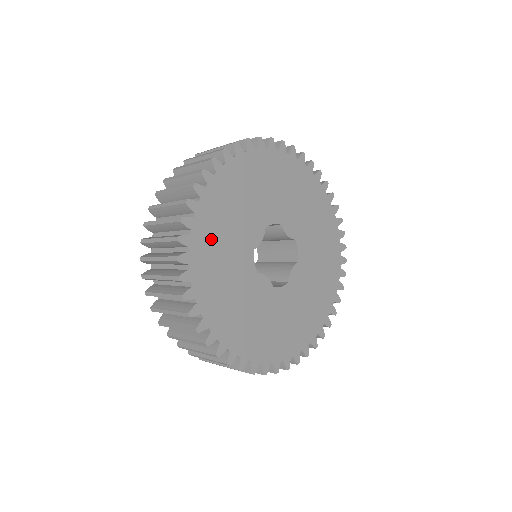
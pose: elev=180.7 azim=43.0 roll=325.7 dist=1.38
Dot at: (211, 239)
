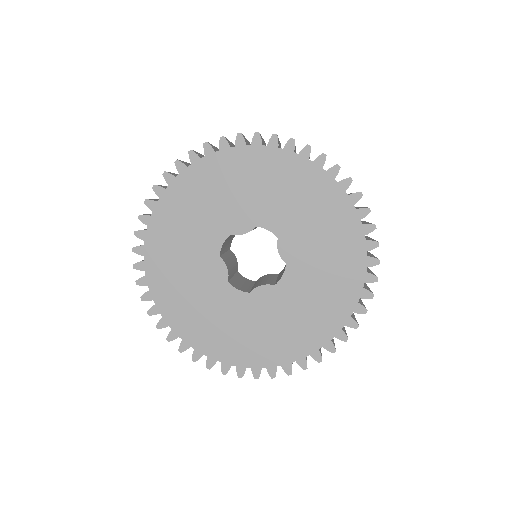
Dot at: (193, 194)
